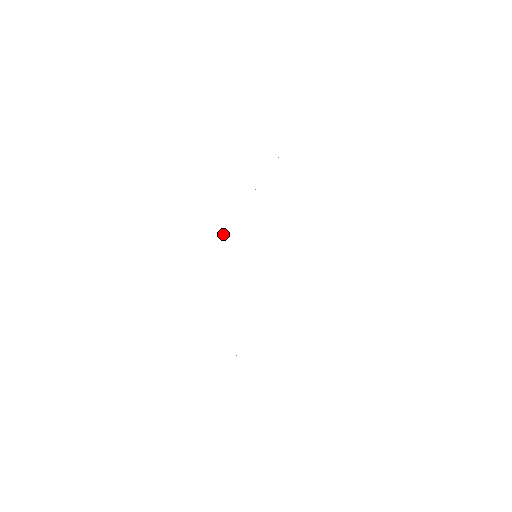
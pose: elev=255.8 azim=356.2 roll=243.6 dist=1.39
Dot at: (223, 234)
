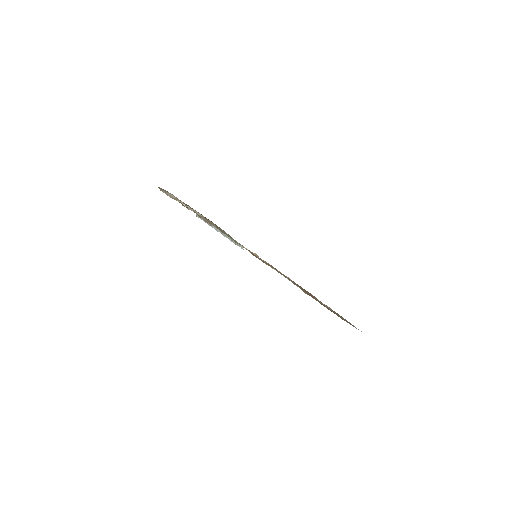
Dot at: (235, 242)
